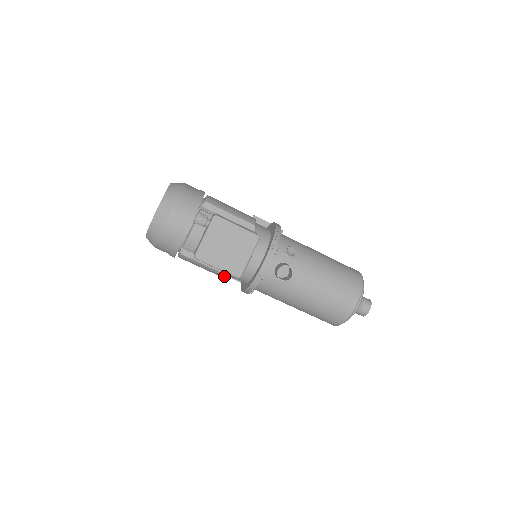
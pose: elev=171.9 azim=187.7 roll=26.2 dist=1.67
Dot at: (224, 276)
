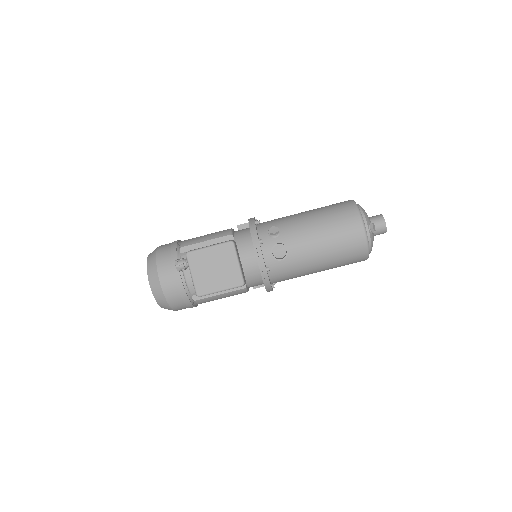
Dot at: (241, 291)
